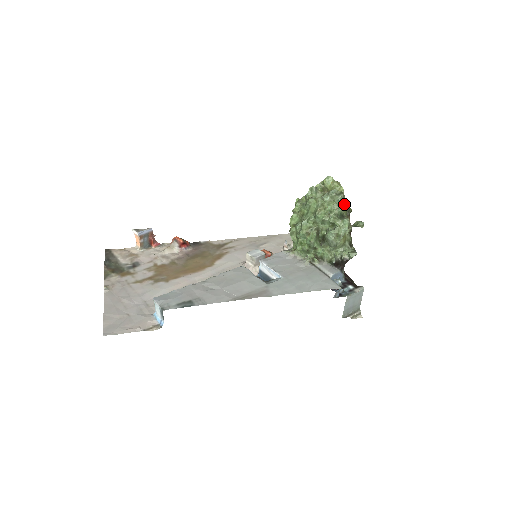
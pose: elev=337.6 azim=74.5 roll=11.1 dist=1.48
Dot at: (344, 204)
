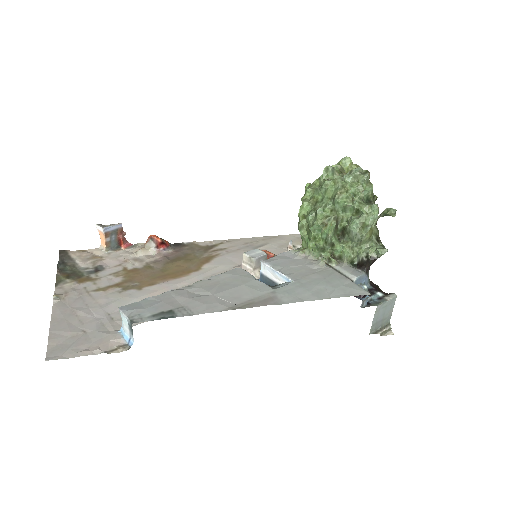
Dot at: (371, 185)
